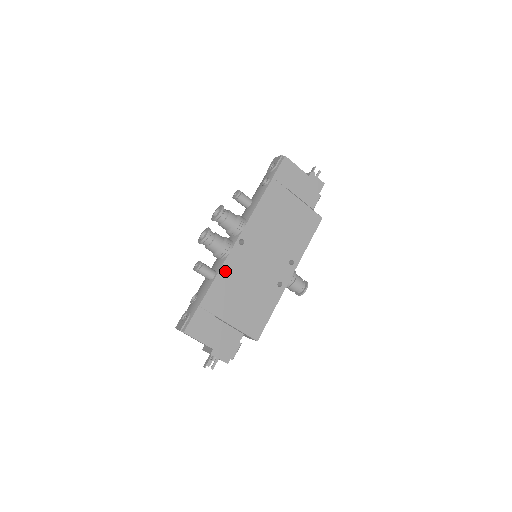
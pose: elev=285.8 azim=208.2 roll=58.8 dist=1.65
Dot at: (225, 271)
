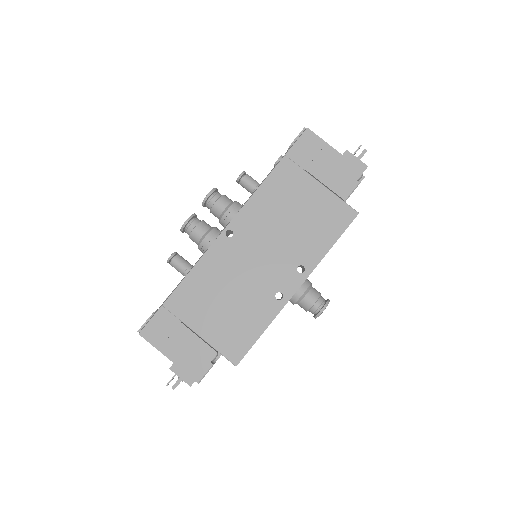
Dot at: (202, 267)
